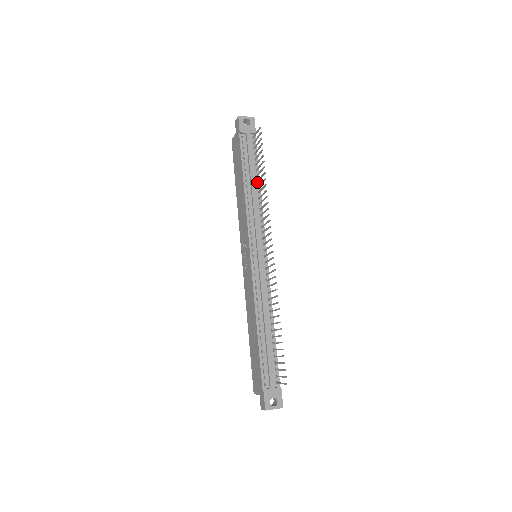
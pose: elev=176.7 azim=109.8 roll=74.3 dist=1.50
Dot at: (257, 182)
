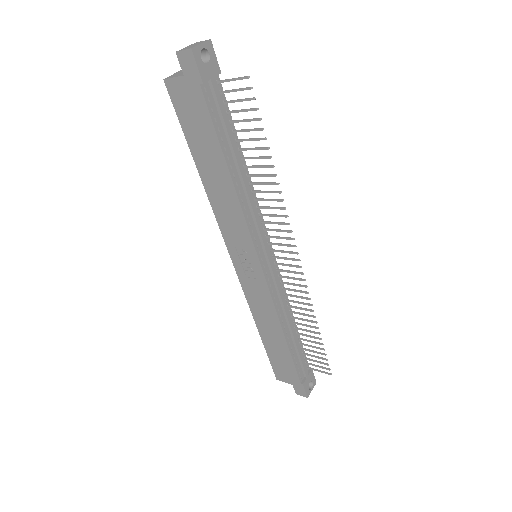
Dot at: (241, 159)
